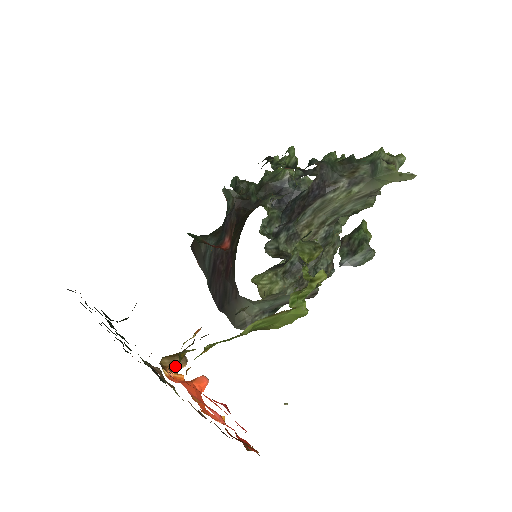
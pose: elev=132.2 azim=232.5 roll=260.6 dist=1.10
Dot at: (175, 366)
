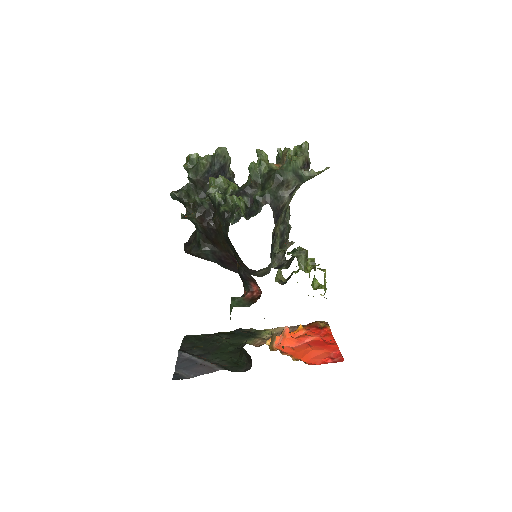
Dot at: (274, 341)
